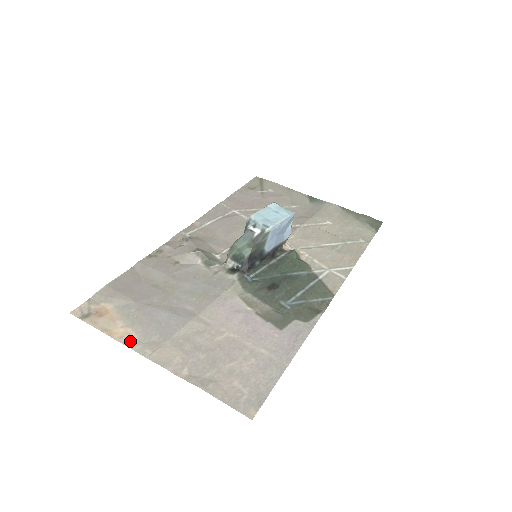
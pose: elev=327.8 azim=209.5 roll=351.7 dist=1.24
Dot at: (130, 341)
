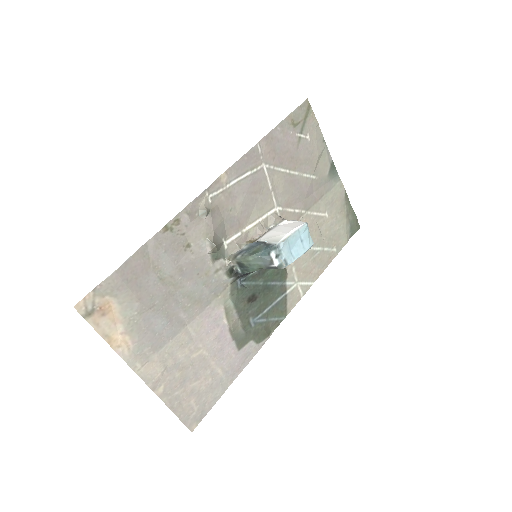
Dot at: (126, 352)
